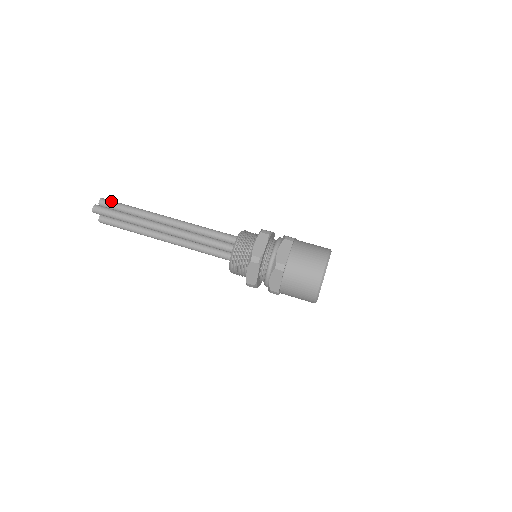
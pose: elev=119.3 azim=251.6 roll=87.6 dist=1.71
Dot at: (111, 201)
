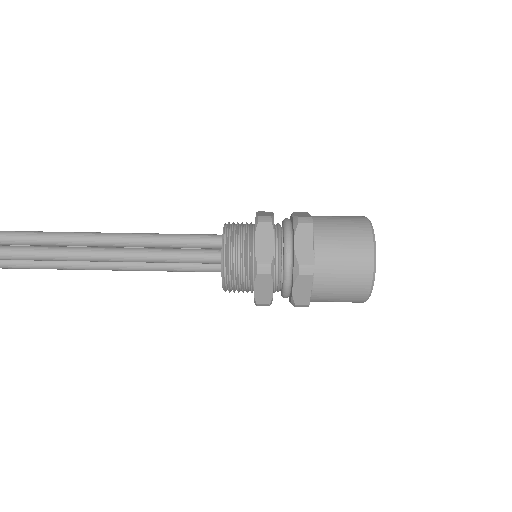
Dot at: out of frame
